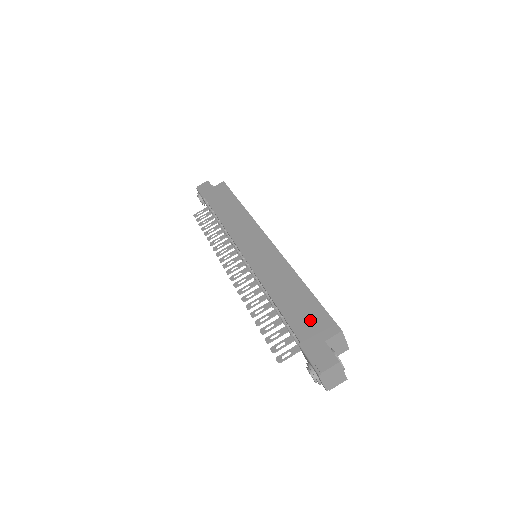
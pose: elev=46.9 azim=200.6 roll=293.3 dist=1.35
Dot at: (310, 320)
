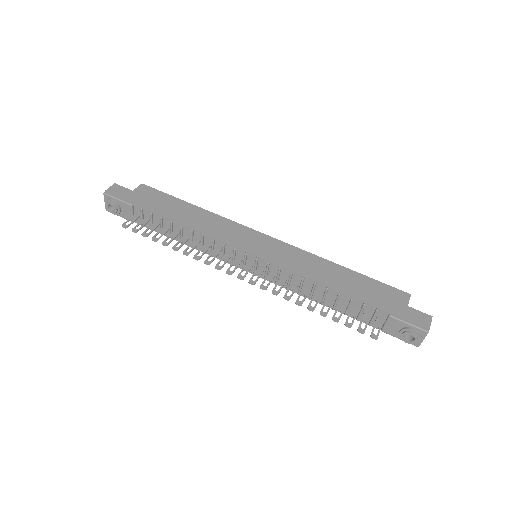
Dot at: (381, 294)
